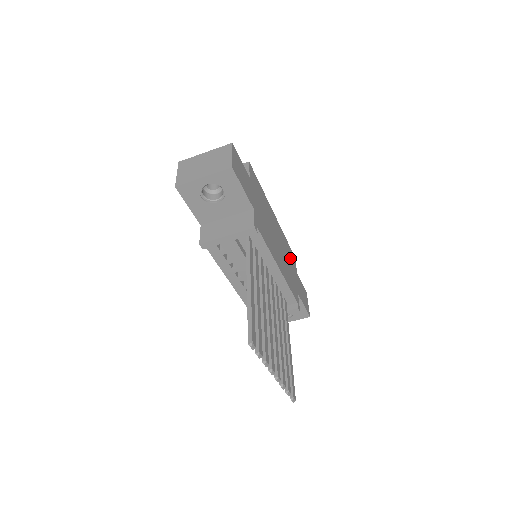
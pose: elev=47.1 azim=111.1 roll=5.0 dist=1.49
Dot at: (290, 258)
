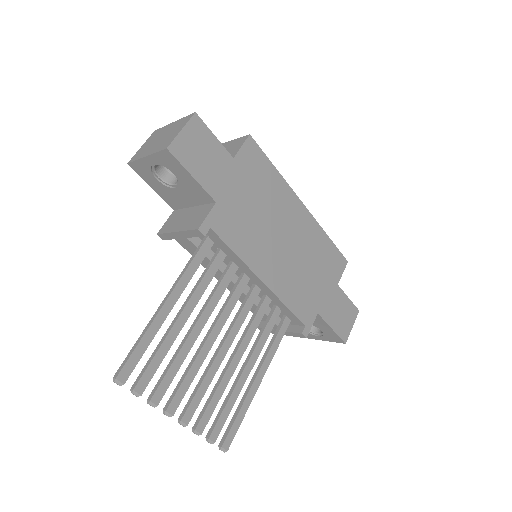
Dot at: (325, 264)
